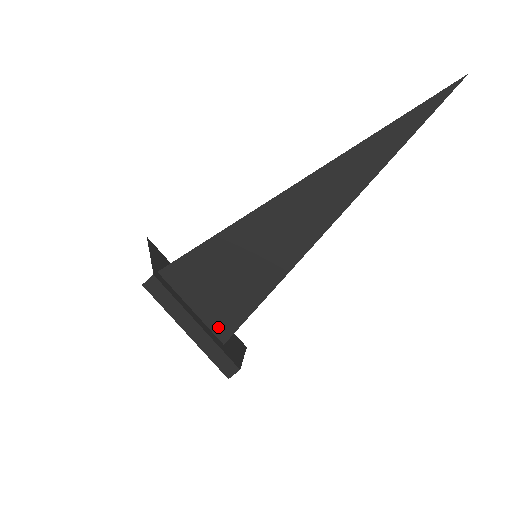
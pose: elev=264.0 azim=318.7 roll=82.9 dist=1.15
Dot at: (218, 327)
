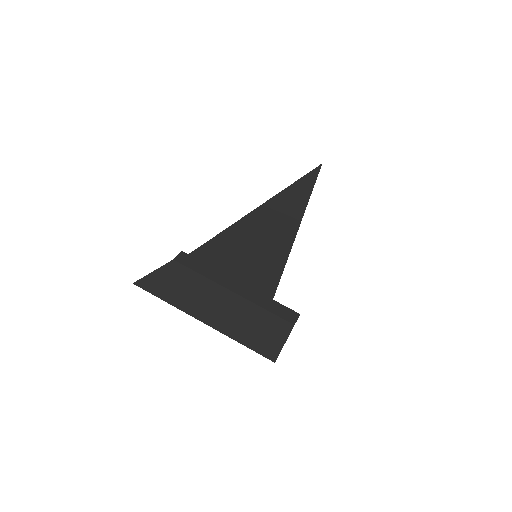
Dot at: occluded
